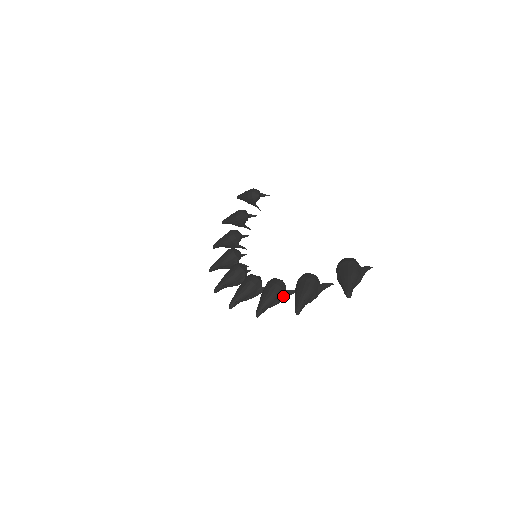
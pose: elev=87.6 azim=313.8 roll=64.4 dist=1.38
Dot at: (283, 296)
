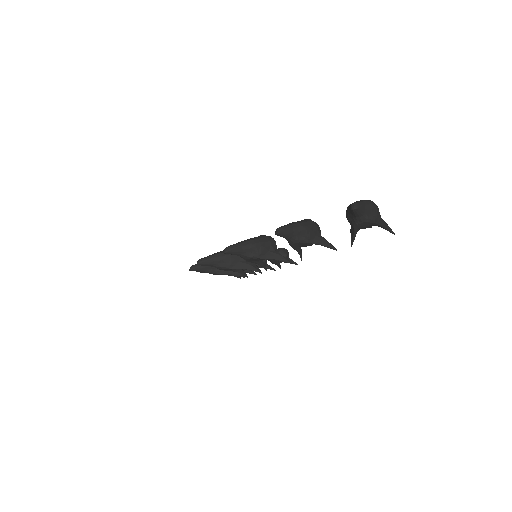
Dot at: (267, 254)
